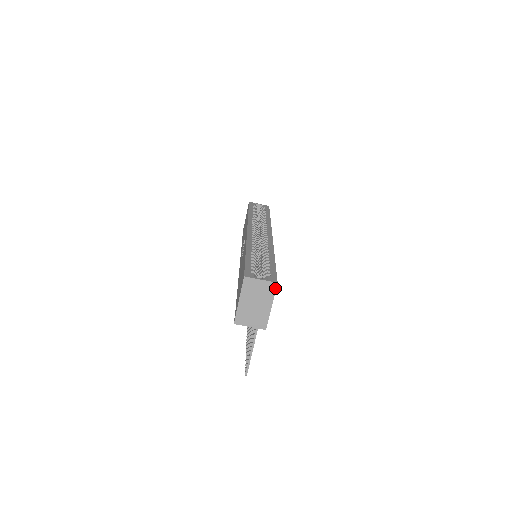
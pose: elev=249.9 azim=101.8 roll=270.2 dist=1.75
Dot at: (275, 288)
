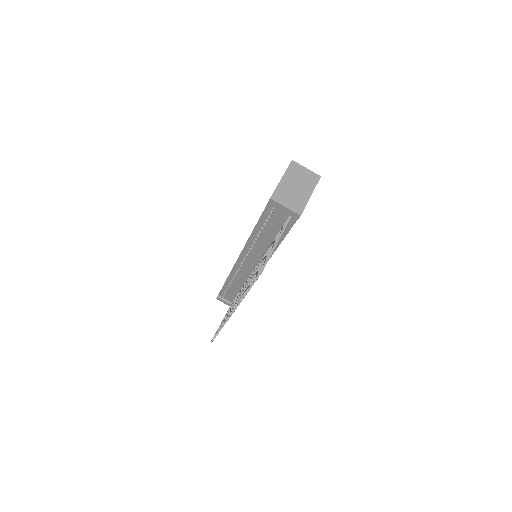
Dot at: (318, 180)
